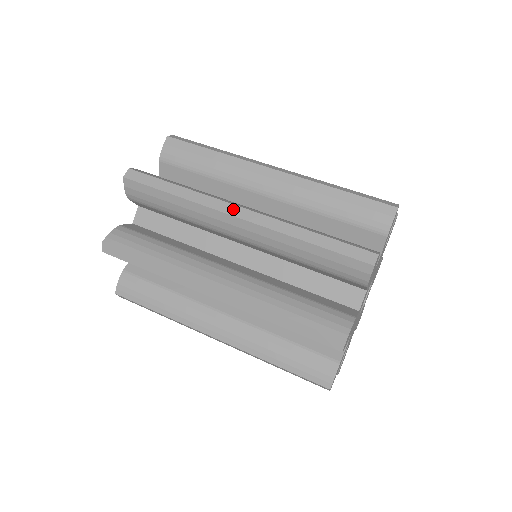
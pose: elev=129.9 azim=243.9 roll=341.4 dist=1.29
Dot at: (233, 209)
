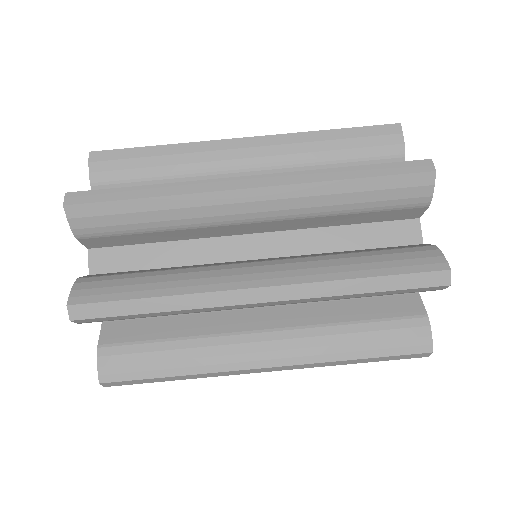
Dot at: (248, 295)
